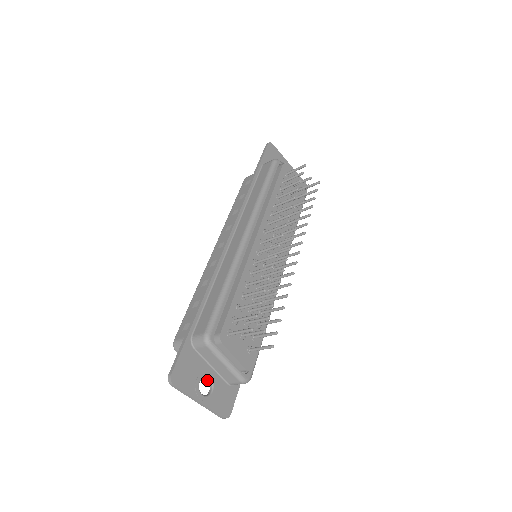
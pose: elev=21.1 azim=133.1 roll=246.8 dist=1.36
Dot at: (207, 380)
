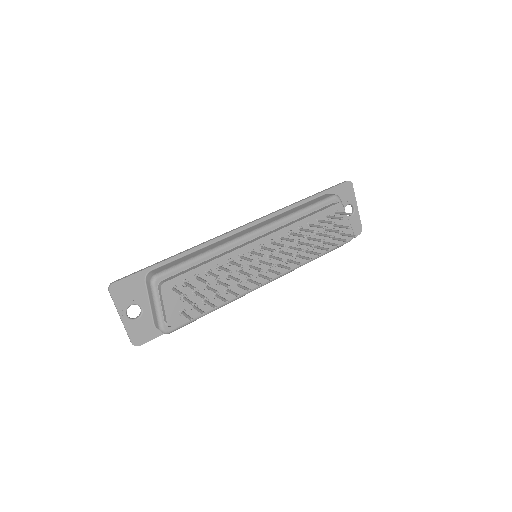
Dot at: occluded
